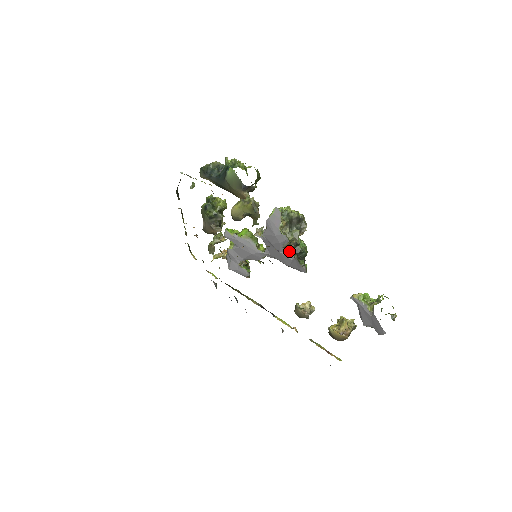
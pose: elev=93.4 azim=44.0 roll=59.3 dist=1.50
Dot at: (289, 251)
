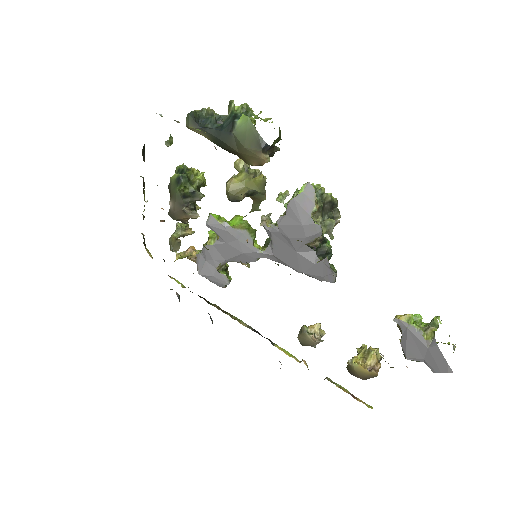
Dot at: (312, 250)
